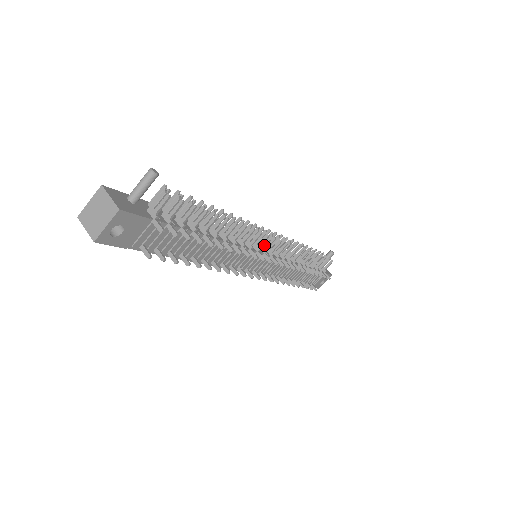
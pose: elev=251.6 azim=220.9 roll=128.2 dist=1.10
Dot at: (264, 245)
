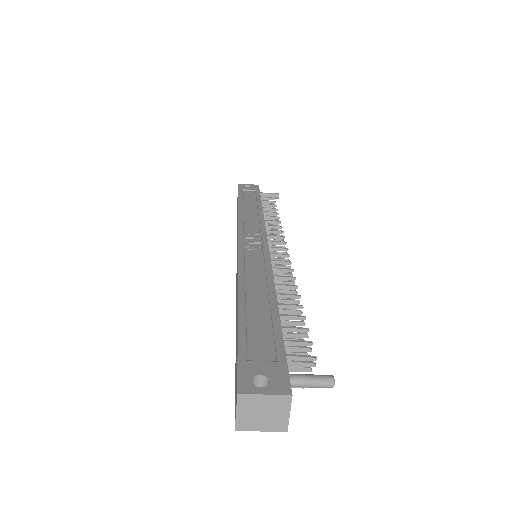
Dot at: occluded
